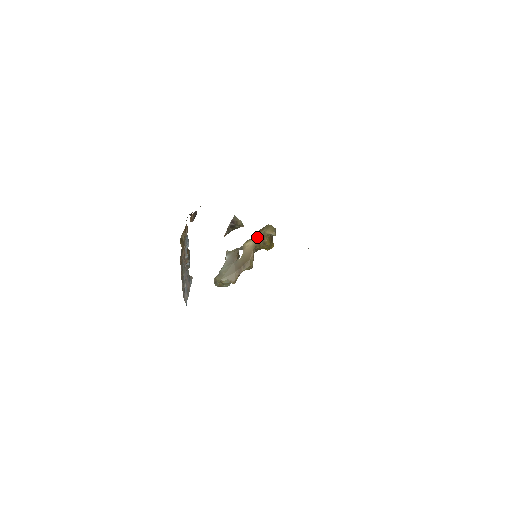
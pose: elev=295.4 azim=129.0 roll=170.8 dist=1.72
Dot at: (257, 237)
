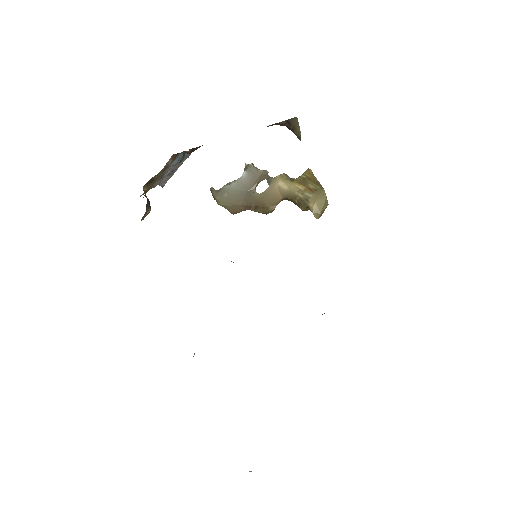
Dot at: (297, 190)
